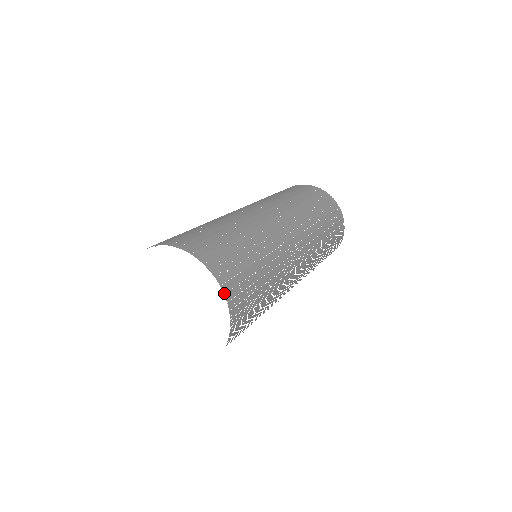
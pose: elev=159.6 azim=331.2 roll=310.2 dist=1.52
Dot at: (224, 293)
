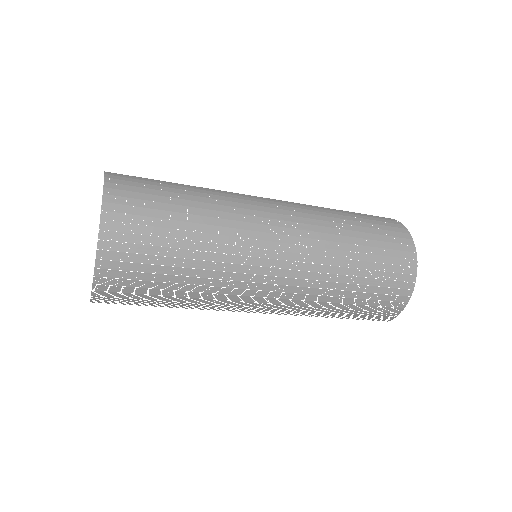
Dot at: (97, 258)
